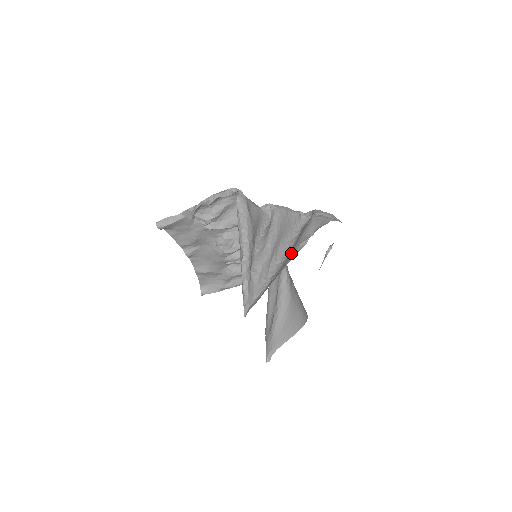
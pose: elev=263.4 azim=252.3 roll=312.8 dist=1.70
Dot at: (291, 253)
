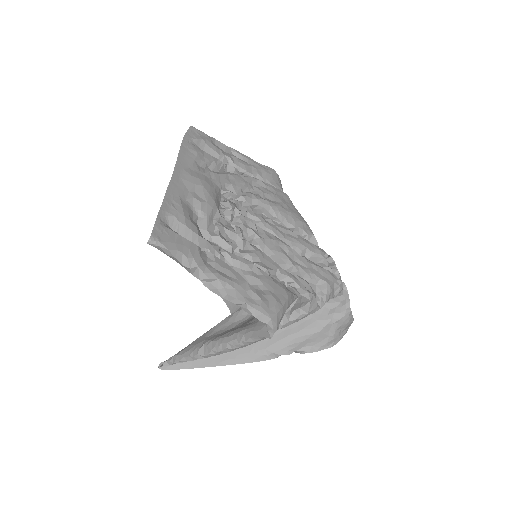
Dot at: (259, 349)
